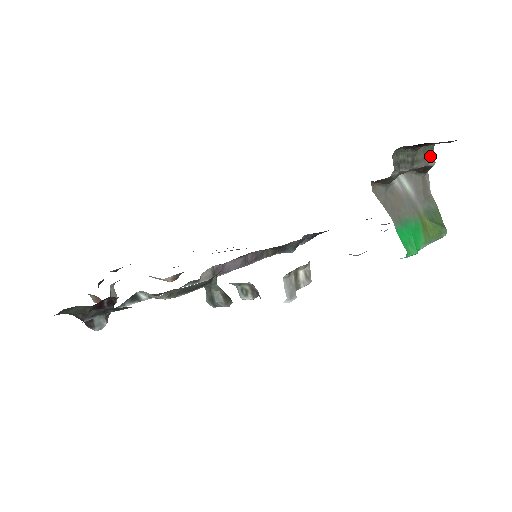
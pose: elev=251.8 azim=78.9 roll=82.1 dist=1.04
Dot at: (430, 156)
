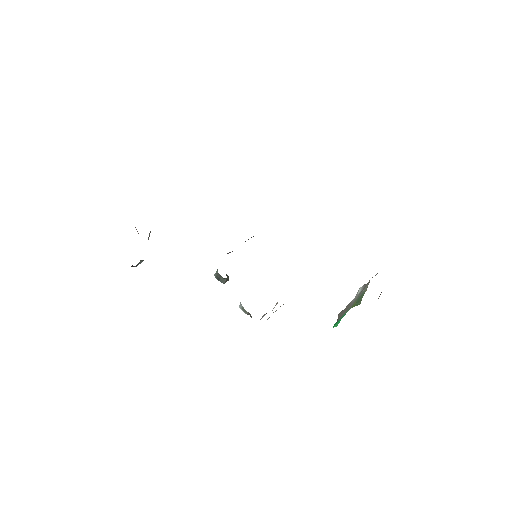
Dot at: occluded
